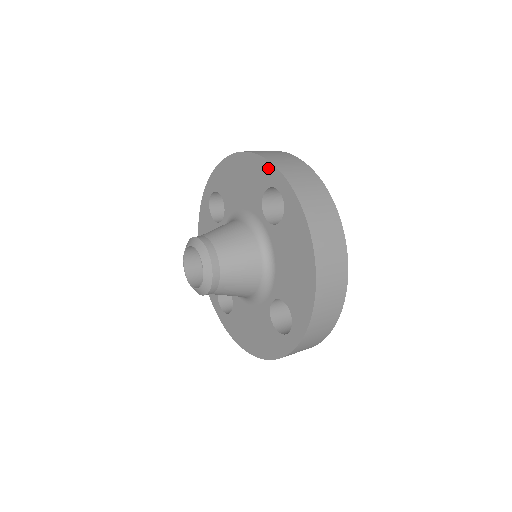
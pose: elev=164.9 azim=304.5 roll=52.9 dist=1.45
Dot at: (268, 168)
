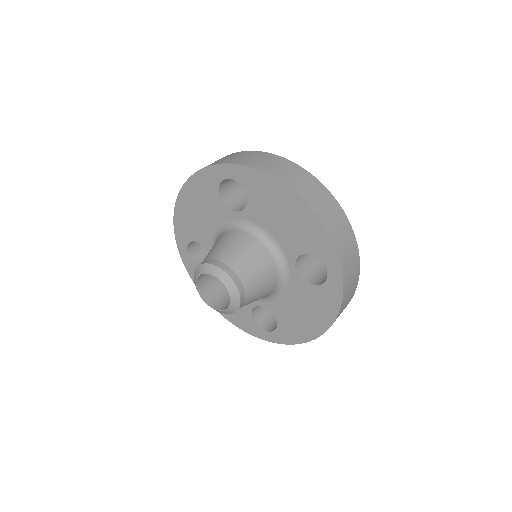
Dot at: (207, 174)
